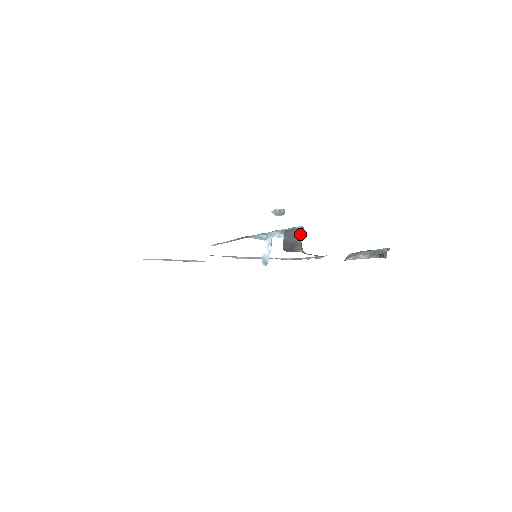
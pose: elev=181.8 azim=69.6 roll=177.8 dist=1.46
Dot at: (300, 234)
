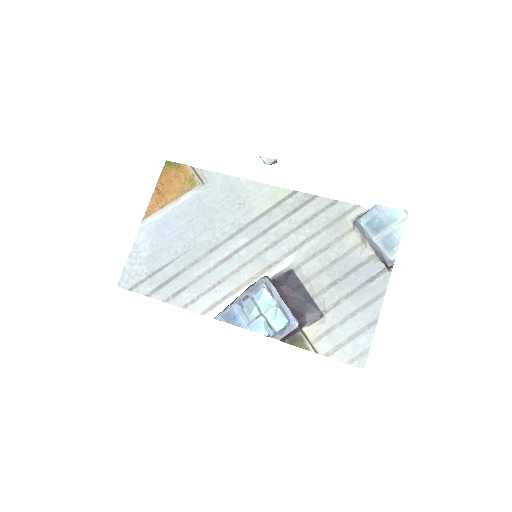
Dot at: (295, 329)
